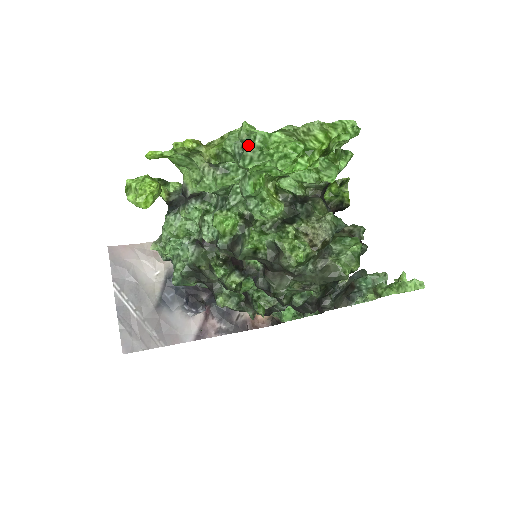
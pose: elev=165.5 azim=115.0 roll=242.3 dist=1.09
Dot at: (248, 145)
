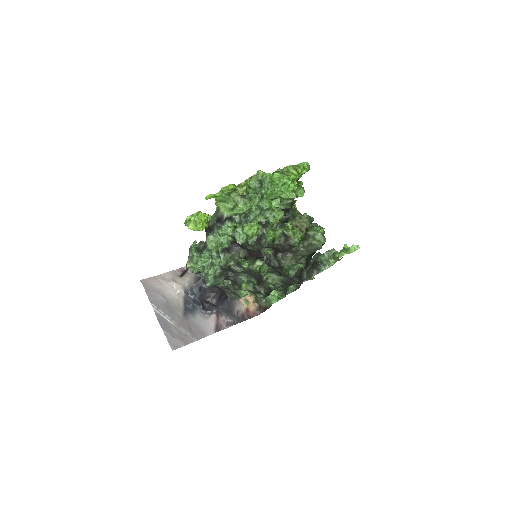
Dot at: (264, 181)
